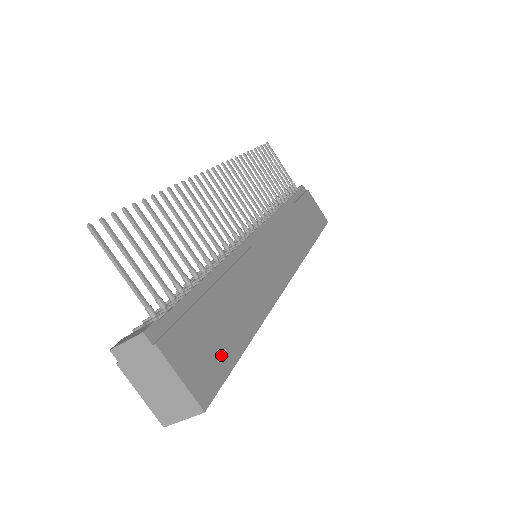
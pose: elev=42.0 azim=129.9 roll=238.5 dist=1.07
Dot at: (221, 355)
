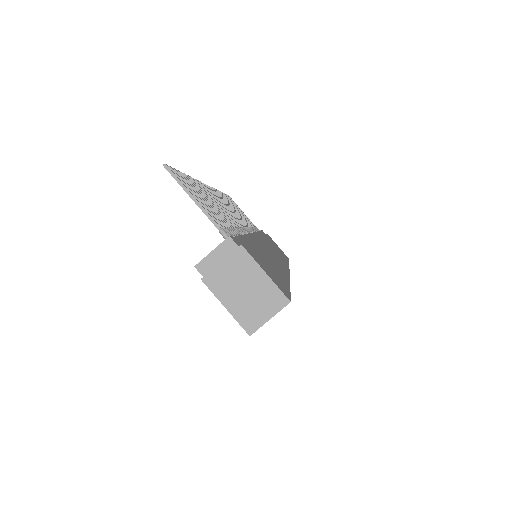
Dot at: (279, 279)
